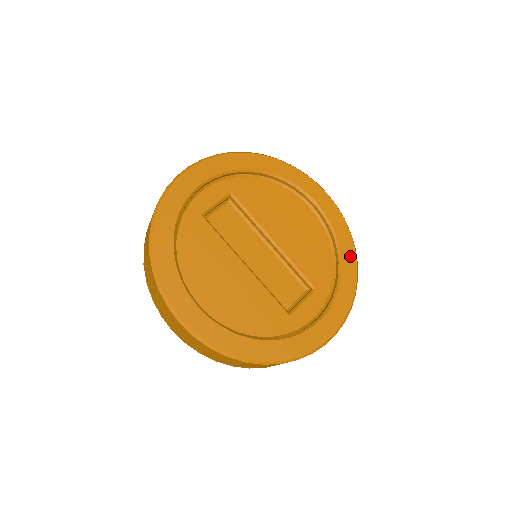
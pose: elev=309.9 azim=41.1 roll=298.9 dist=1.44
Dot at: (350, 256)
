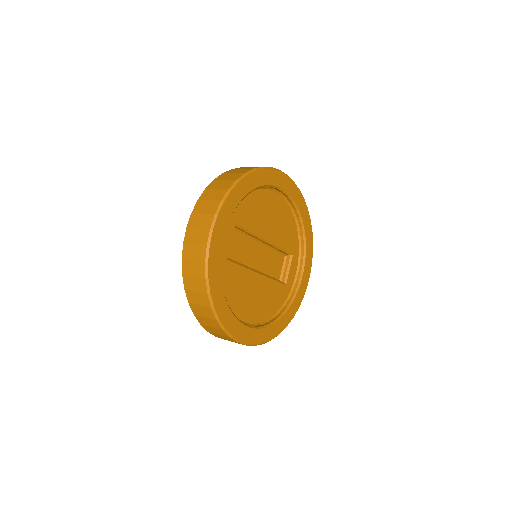
Dot at: (307, 218)
